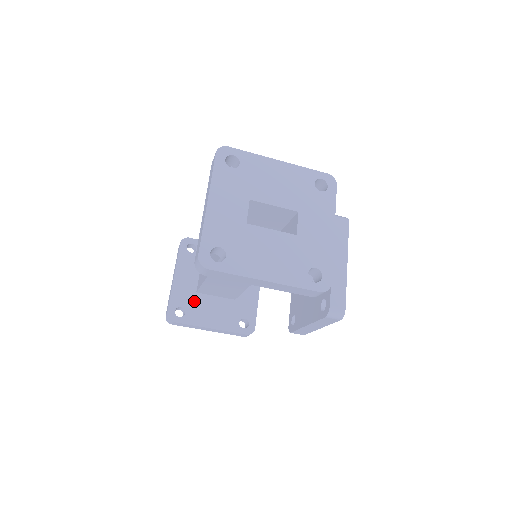
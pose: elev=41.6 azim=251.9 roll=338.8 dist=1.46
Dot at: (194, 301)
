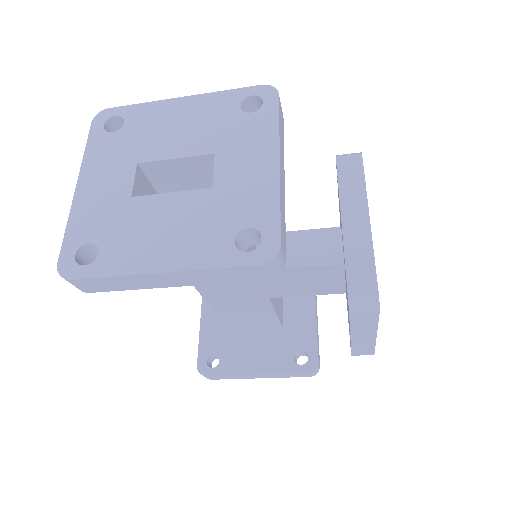
Dot at: (229, 342)
